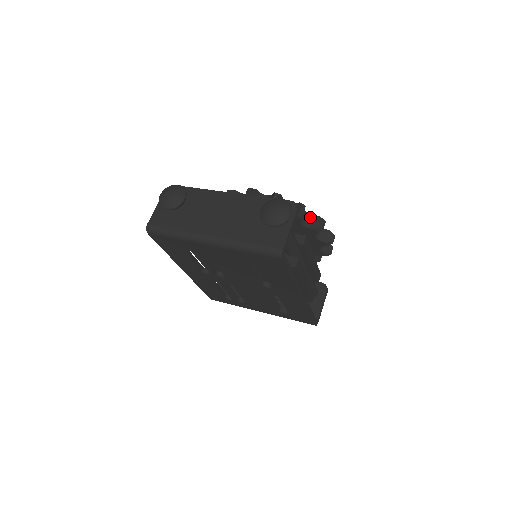
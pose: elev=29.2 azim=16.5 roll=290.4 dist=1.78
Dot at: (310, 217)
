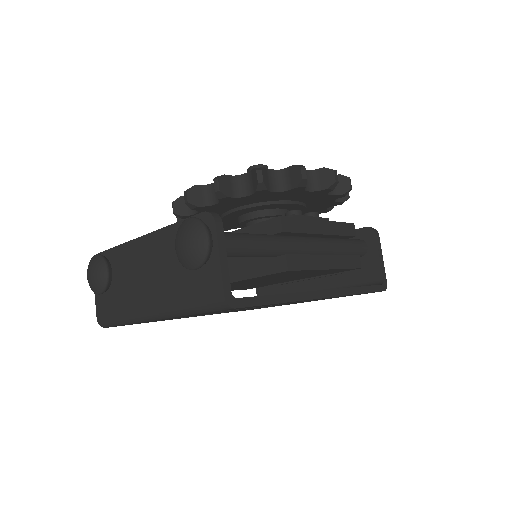
Dot at: (283, 173)
